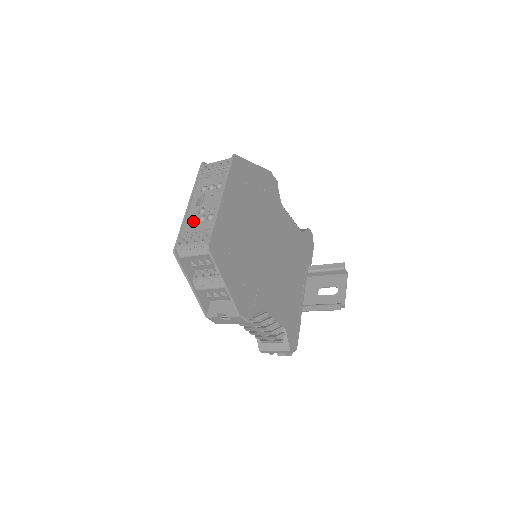
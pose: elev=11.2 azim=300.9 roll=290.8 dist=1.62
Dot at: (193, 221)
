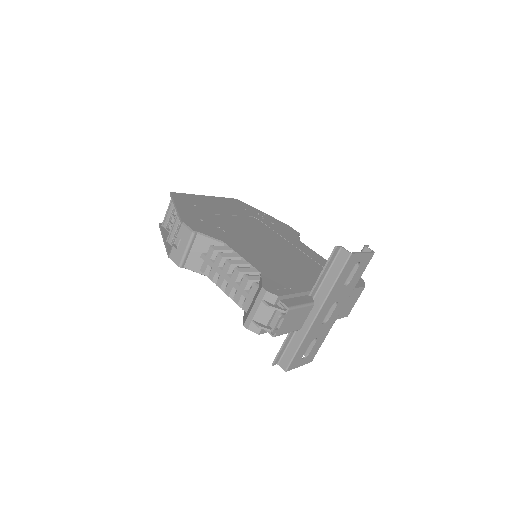
Dot at: occluded
